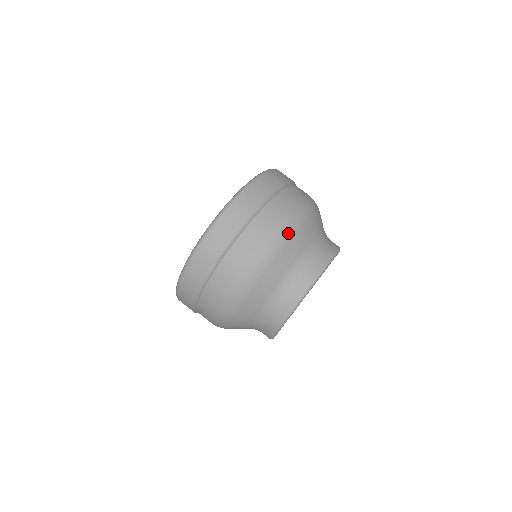
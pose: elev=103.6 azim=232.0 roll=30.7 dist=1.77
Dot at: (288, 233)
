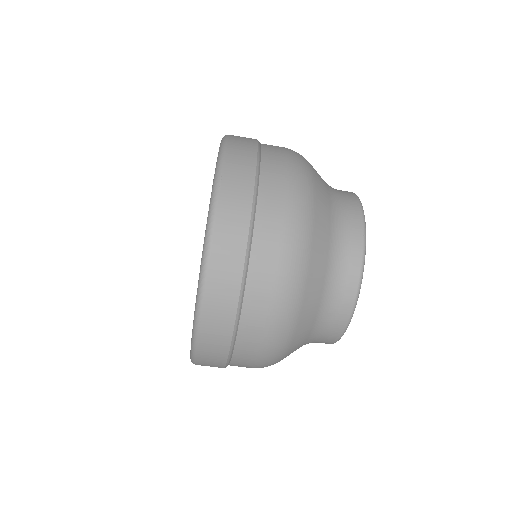
Dot at: occluded
